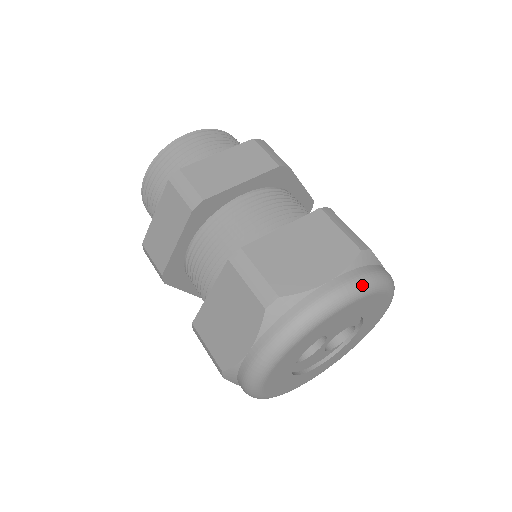
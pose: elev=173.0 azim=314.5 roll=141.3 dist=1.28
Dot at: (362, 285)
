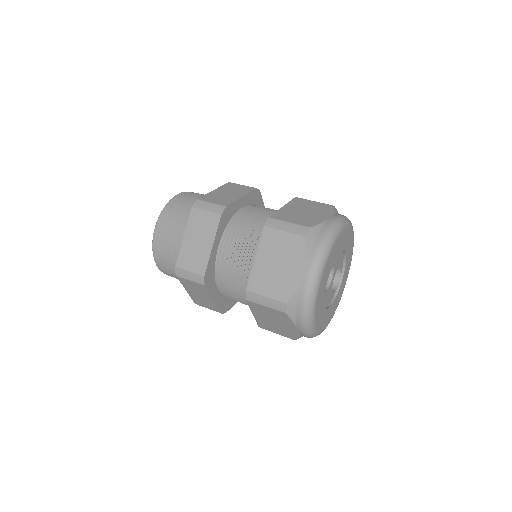
Dot at: (345, 218)
